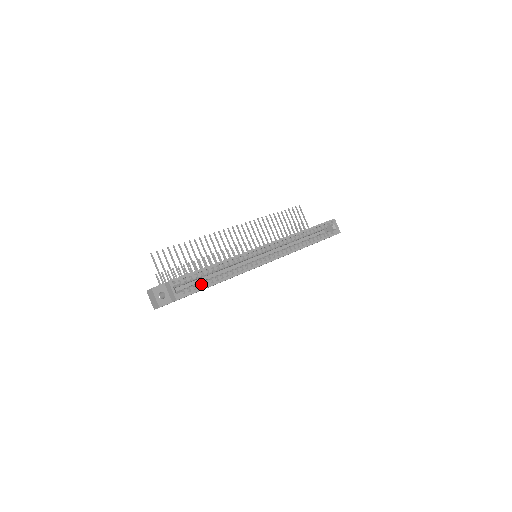
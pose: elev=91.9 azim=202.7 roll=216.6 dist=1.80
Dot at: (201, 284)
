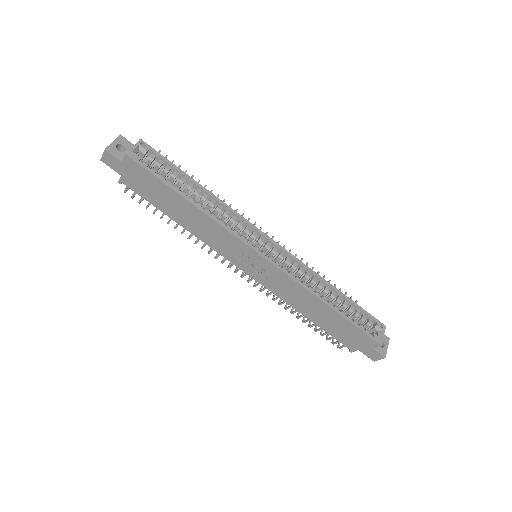
Dot at: (167, 180)
